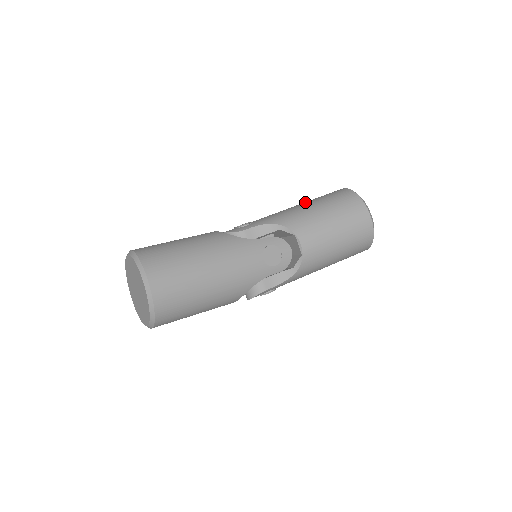
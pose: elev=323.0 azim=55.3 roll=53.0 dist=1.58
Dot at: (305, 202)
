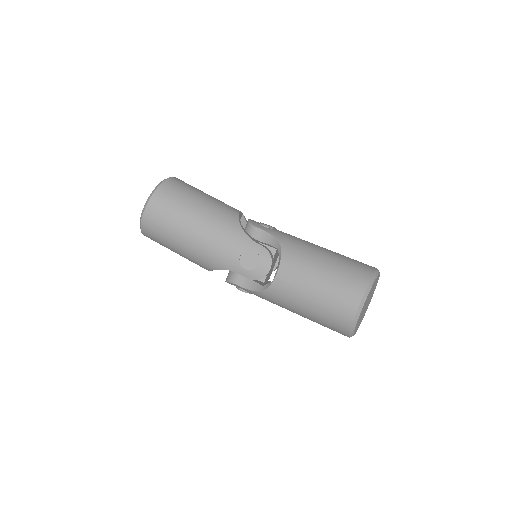
Dot at: (330, 250)
